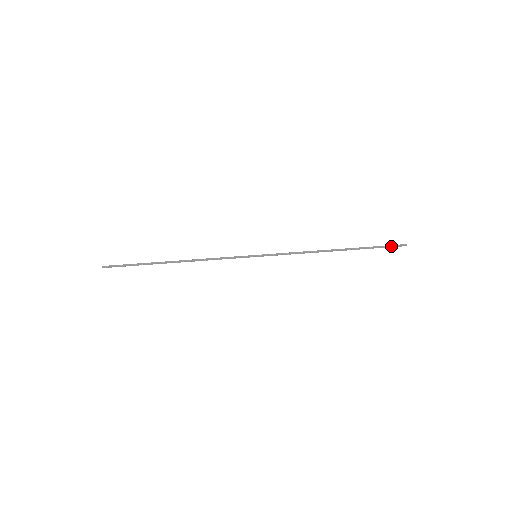
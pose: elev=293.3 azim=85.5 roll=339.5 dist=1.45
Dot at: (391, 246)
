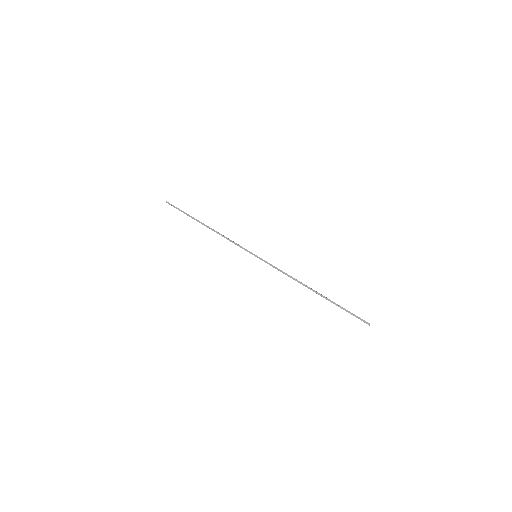
Dot at: (357, 316)
